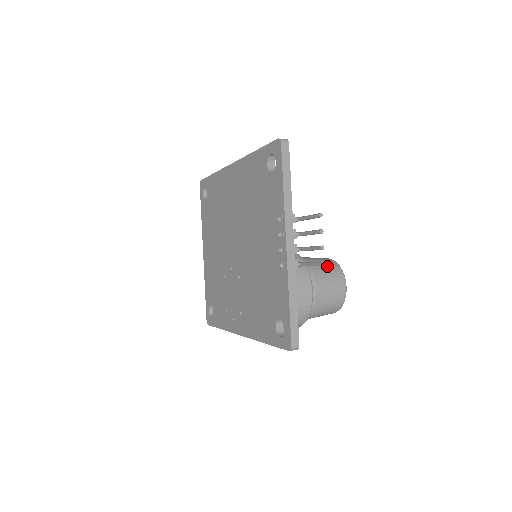
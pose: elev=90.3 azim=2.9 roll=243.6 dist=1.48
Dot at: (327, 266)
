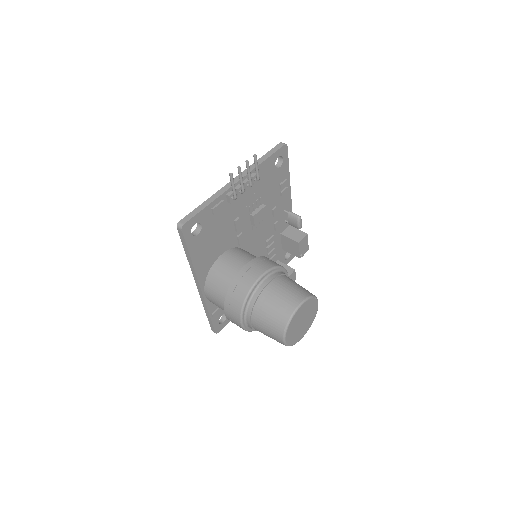
Dot at: (300, 286)
